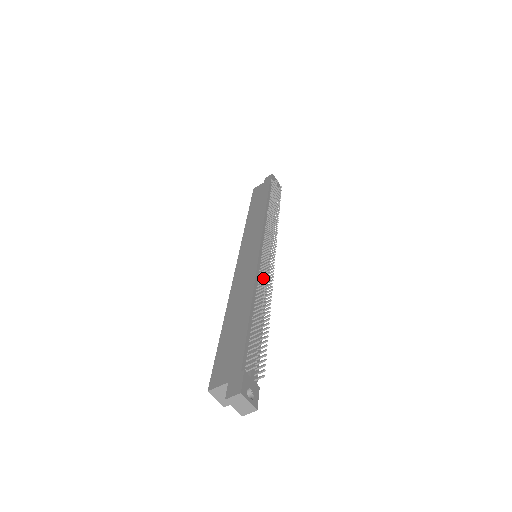
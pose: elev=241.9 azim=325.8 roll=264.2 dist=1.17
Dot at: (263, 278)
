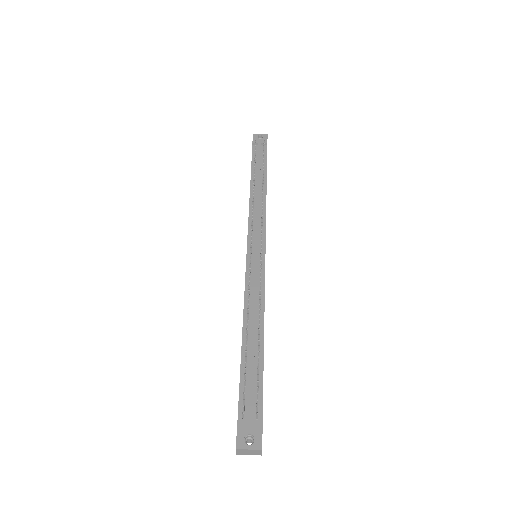
Dot at: (253, 290)
